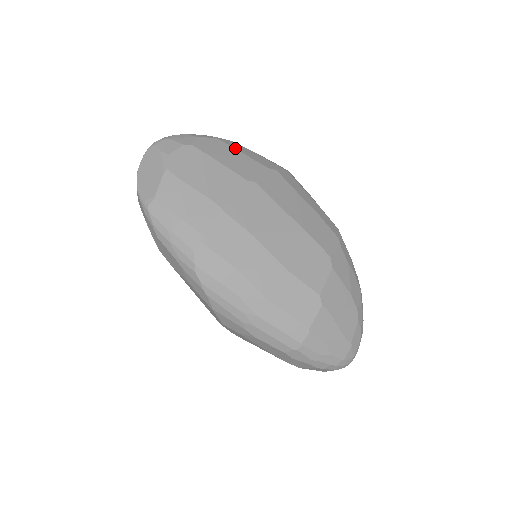
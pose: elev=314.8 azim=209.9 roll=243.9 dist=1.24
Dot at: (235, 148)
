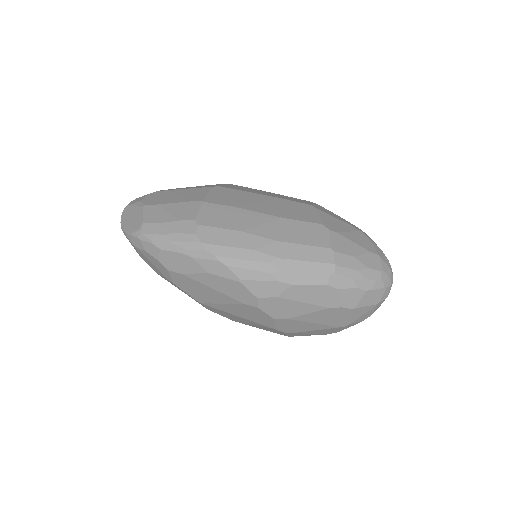
Dot at: occluded
